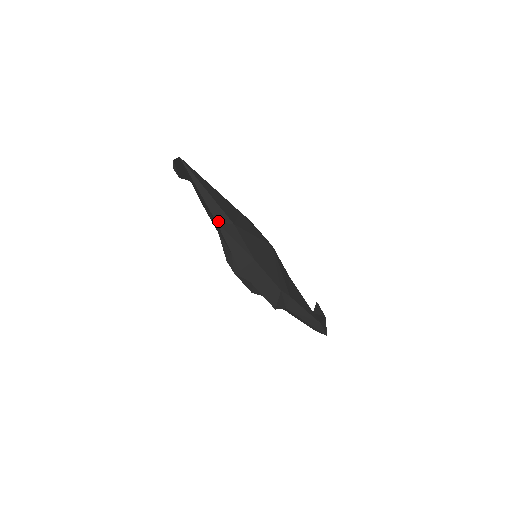
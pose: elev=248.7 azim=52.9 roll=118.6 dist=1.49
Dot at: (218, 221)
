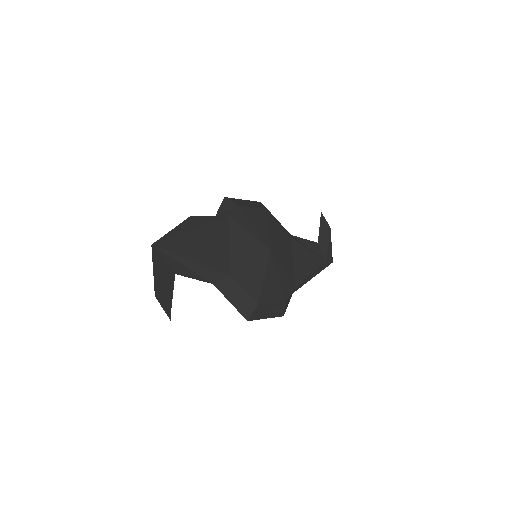
Dot at: (214, 282)
